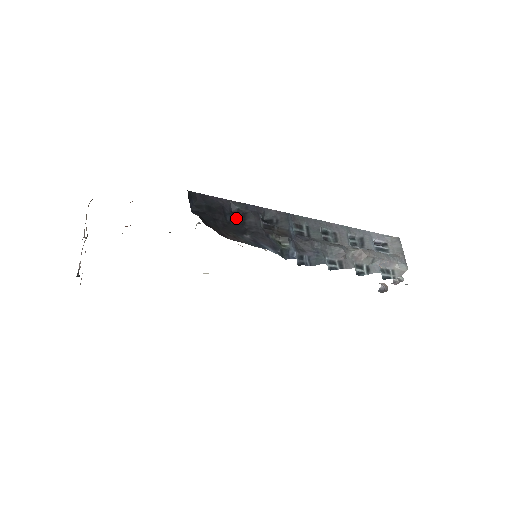
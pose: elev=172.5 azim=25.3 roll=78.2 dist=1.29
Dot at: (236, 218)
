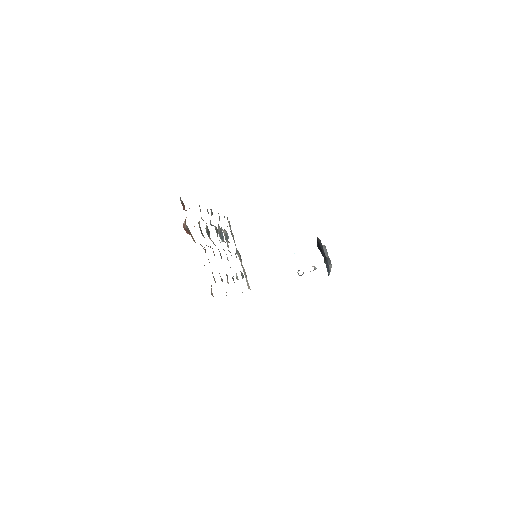
Dot at: occluded
